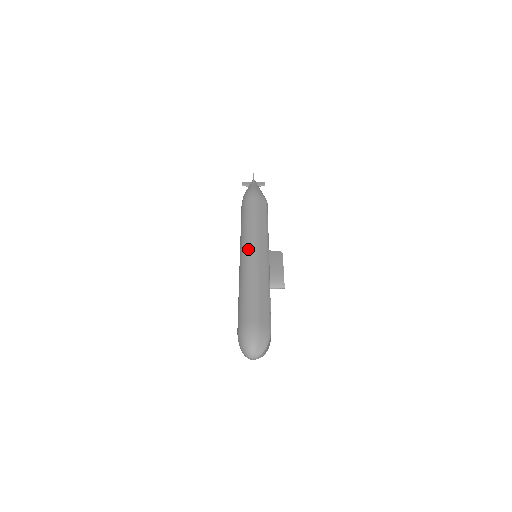
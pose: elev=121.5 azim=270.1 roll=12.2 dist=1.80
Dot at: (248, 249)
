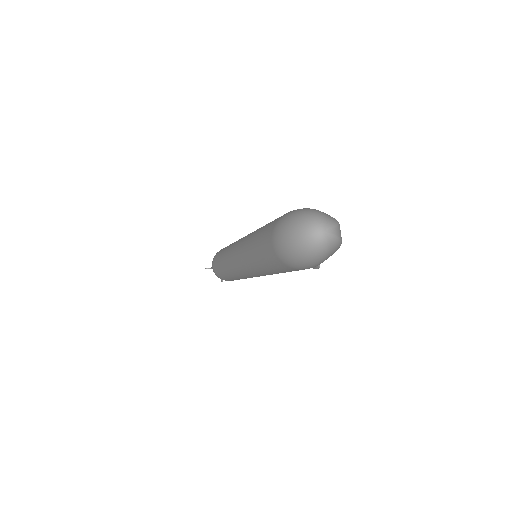
Dot at: occluded
